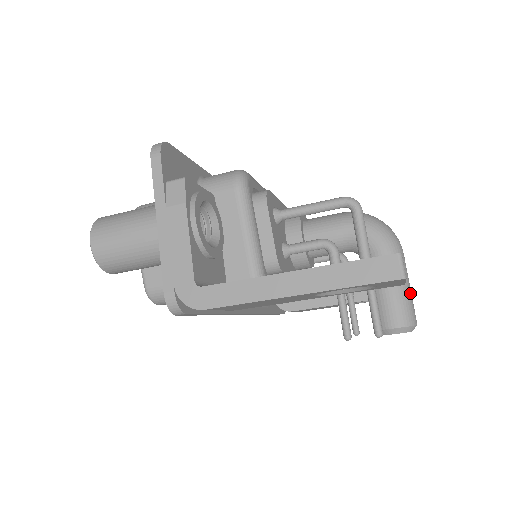
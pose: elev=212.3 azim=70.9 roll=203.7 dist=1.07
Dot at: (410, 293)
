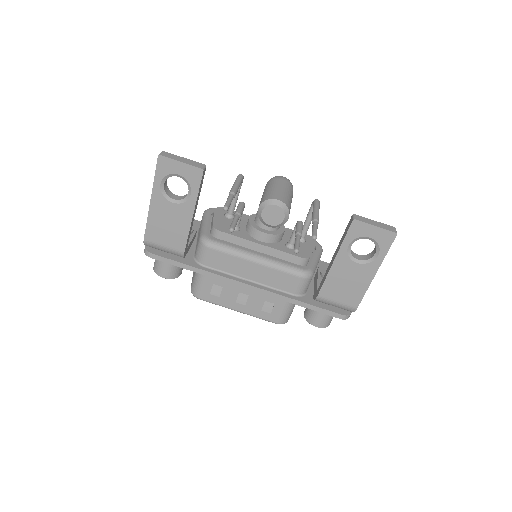
Dot at: (275, 190)
